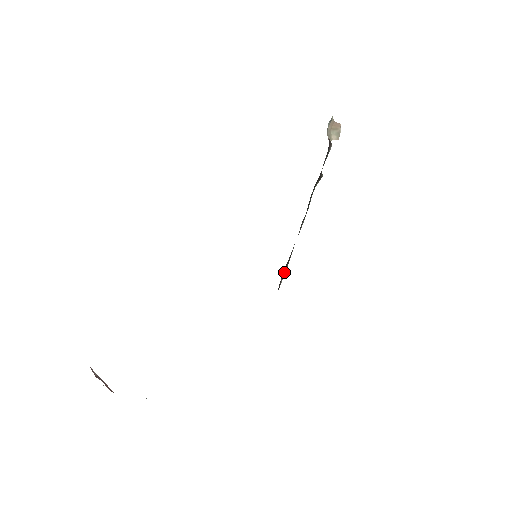
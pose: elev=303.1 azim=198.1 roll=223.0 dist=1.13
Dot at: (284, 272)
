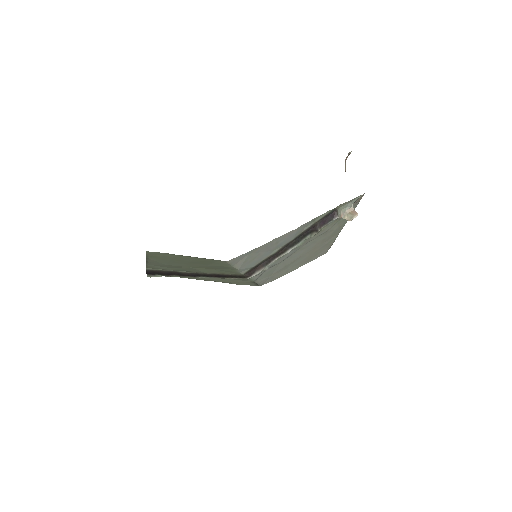
Dot at: (259, 269)
